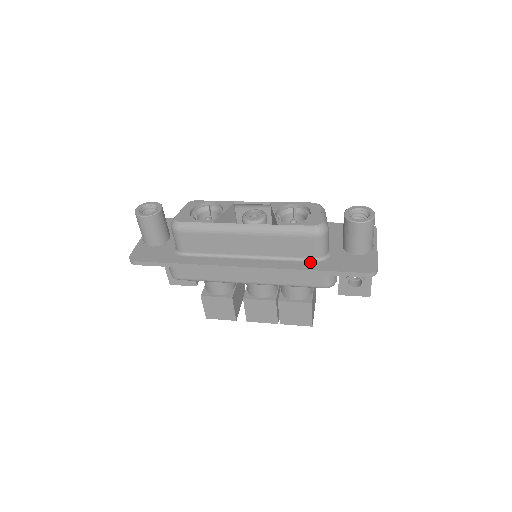
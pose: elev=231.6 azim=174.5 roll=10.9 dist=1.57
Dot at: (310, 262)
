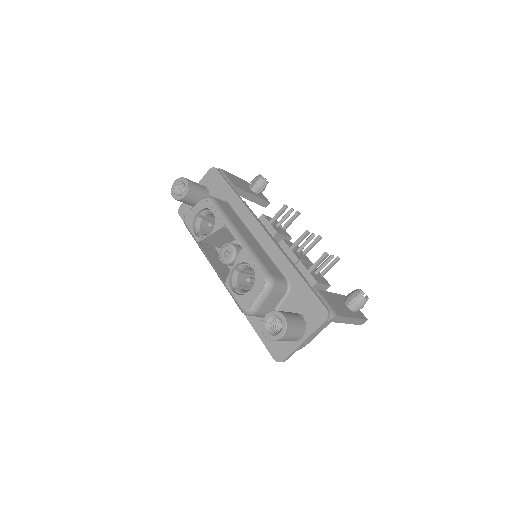
Dot at: occluded
